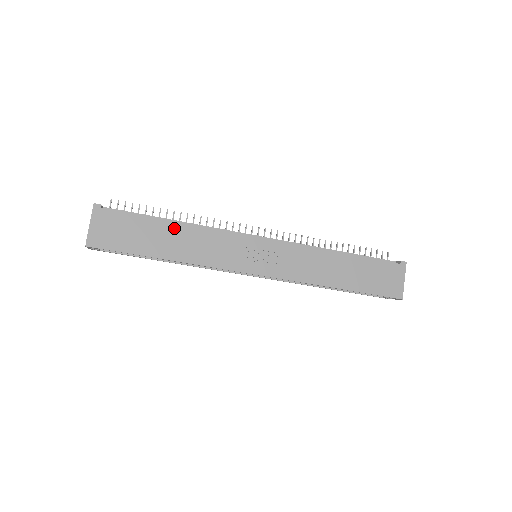
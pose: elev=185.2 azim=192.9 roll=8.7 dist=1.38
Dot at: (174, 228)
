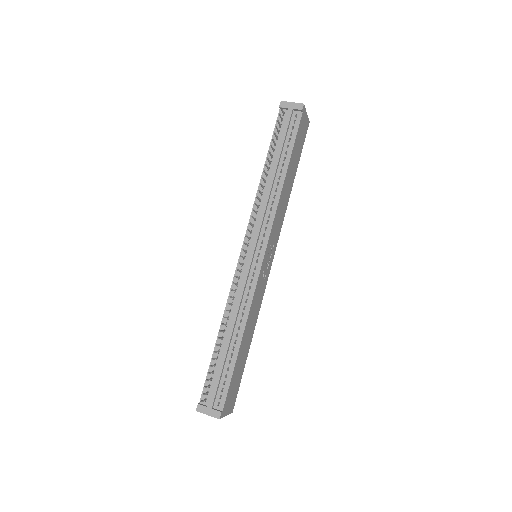
Dot at: (243, 341)
